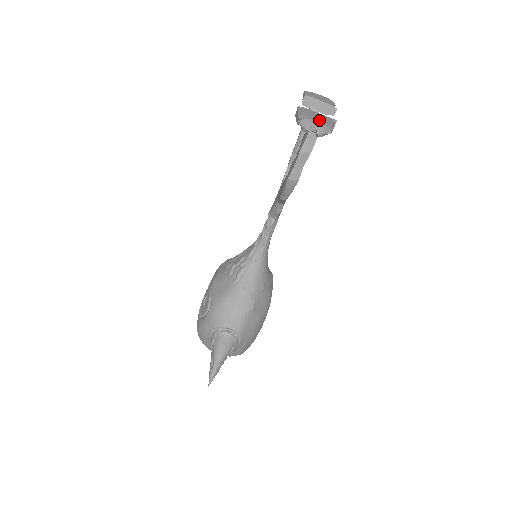
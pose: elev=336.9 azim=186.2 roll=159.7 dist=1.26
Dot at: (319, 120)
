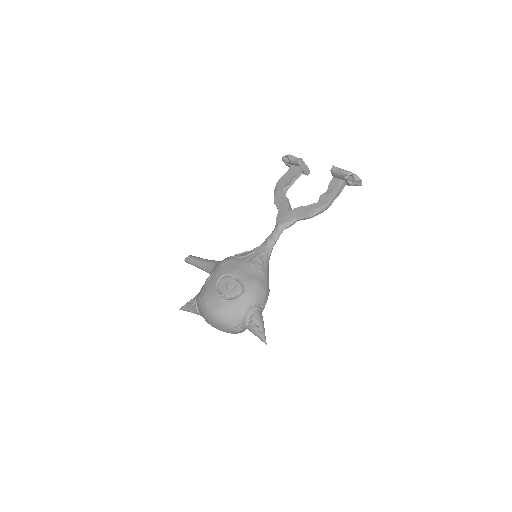
Dot at: occluded
